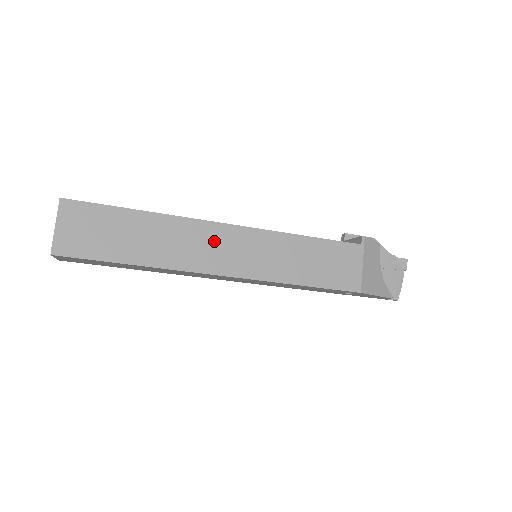
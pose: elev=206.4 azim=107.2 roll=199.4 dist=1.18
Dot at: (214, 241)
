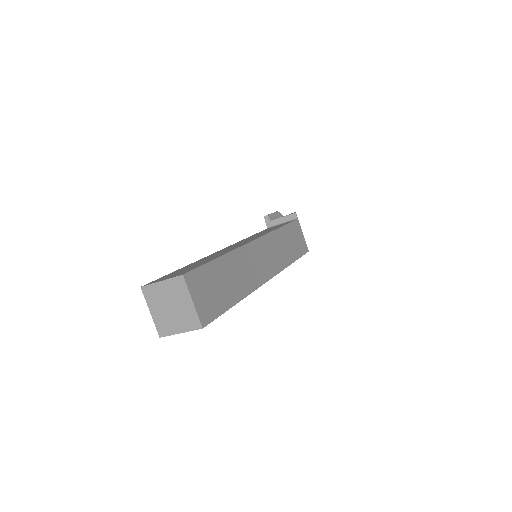
Dot at: (257, 256)
